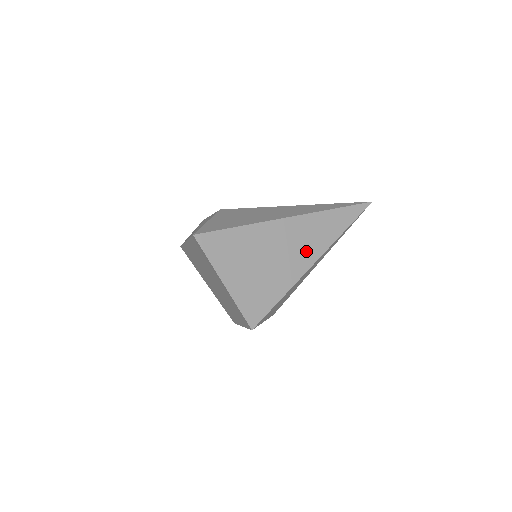
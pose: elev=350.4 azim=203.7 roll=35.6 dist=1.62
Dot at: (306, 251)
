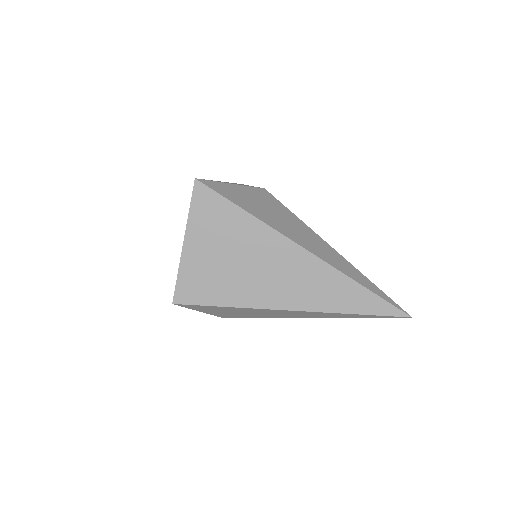
Dot at: (289, 292)
